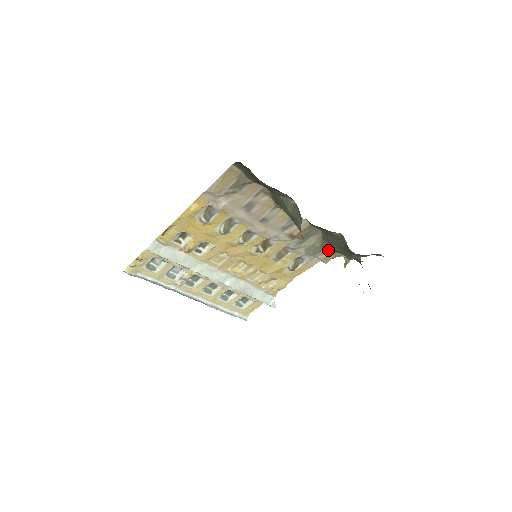
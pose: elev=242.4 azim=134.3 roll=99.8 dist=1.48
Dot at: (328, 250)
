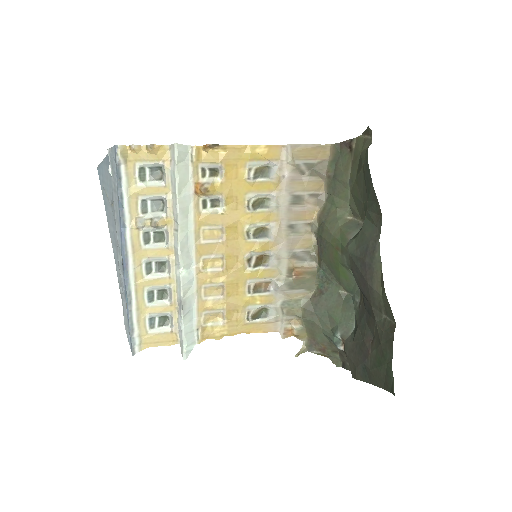
Dot at: (304, 318)
